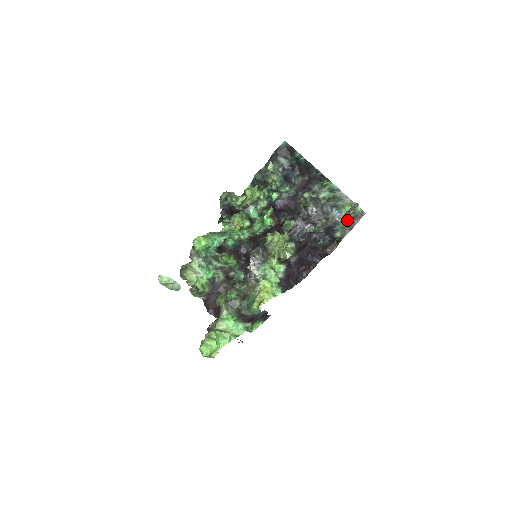
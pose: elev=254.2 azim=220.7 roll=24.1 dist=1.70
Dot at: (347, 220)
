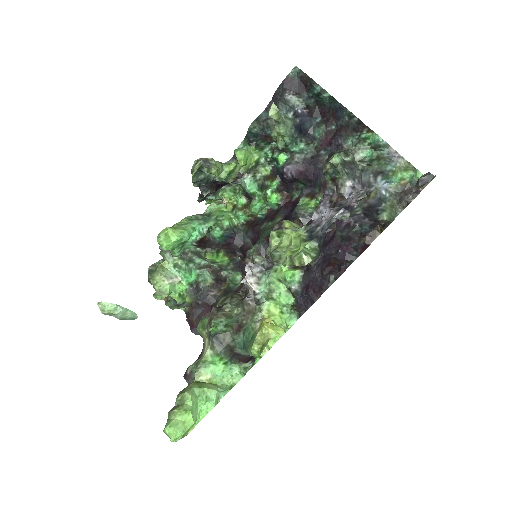
Dot at: (399, 194)
